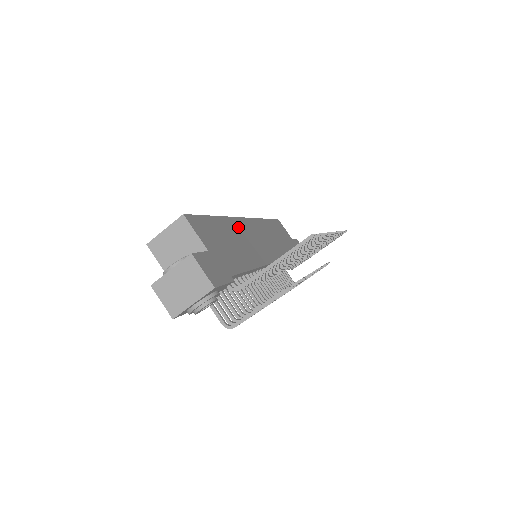
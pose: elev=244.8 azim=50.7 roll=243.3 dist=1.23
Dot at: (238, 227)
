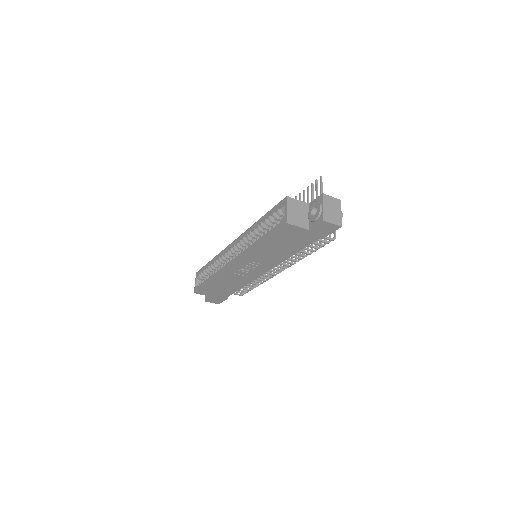
Dot at: occluded
